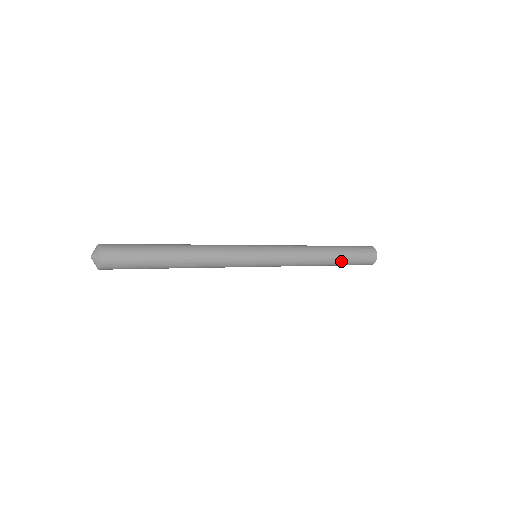
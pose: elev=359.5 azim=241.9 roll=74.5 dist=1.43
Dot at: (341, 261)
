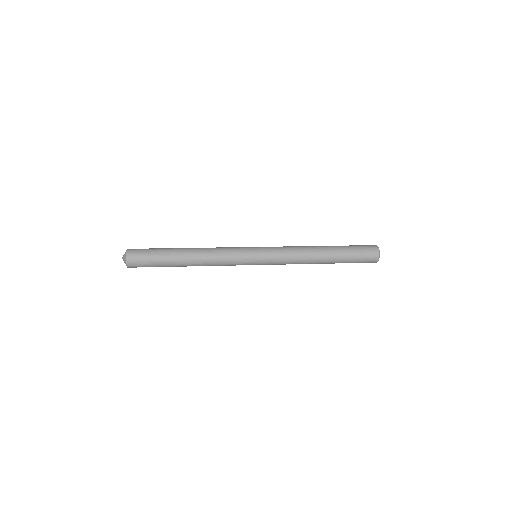
Dot at: (338, 262)
